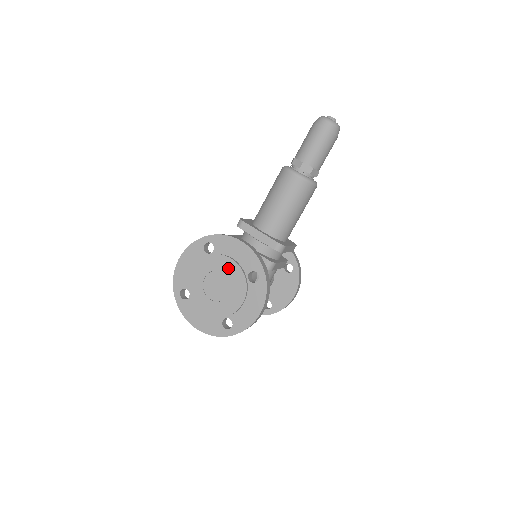
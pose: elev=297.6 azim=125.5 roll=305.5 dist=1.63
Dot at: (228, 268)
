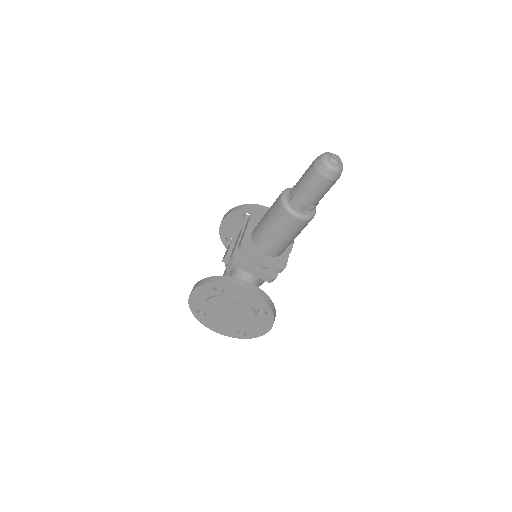
Dot at: (239, 306)
